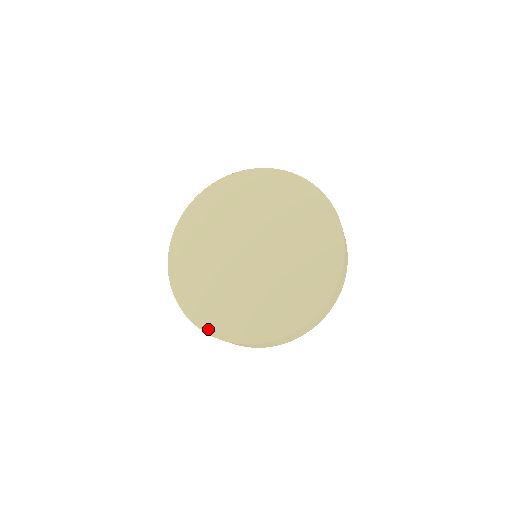
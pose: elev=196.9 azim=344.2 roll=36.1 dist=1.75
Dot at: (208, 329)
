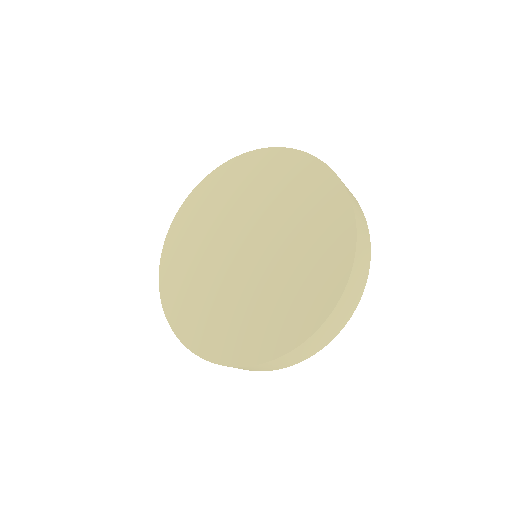
Dot at: (236, 361)
